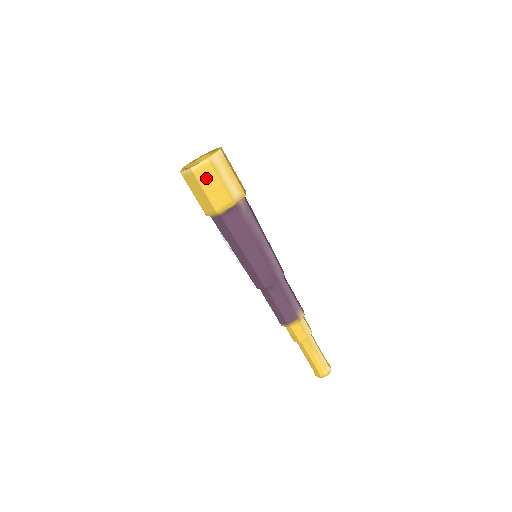
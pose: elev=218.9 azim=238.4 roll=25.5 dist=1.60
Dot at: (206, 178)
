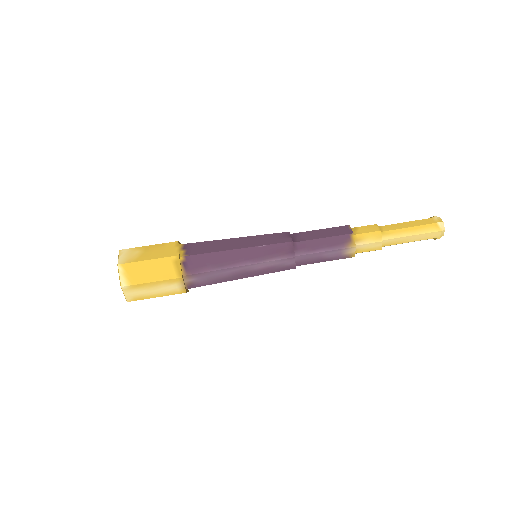
Dot at: occluded
